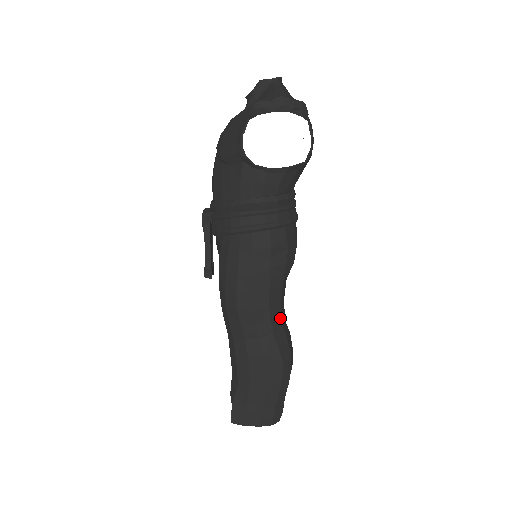
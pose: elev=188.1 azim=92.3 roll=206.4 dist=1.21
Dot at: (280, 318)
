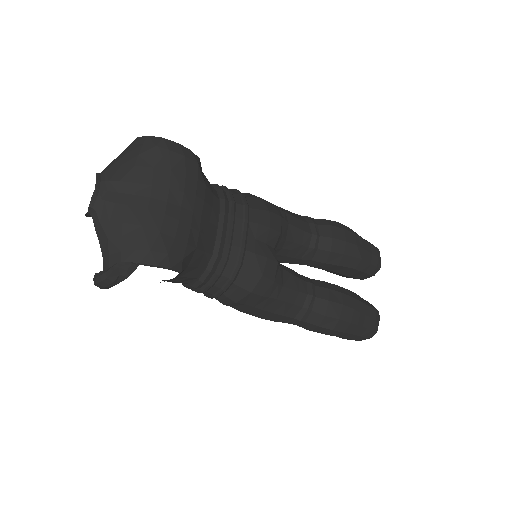
Dot at: (303, 309)
